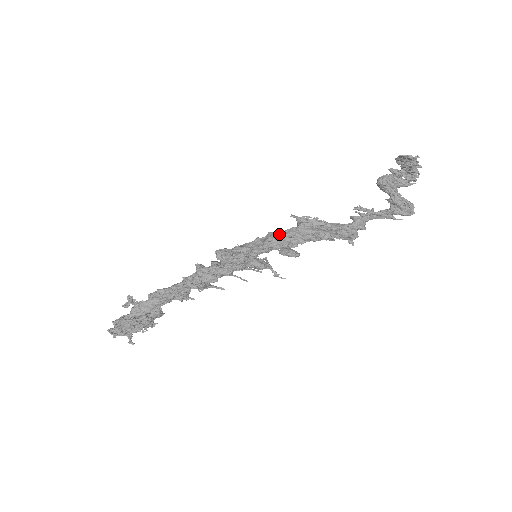
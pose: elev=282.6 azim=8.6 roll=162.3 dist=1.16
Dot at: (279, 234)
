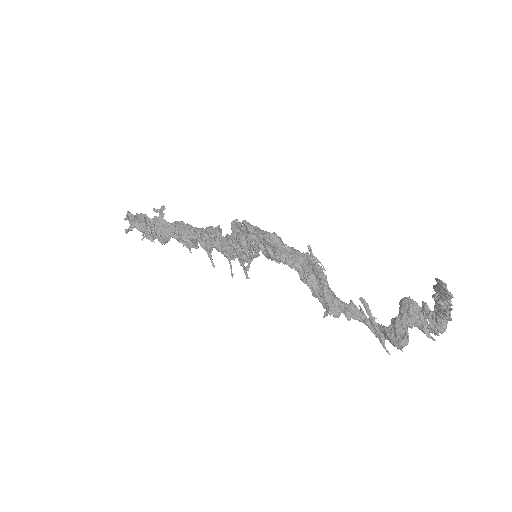
Dot at: occluded
